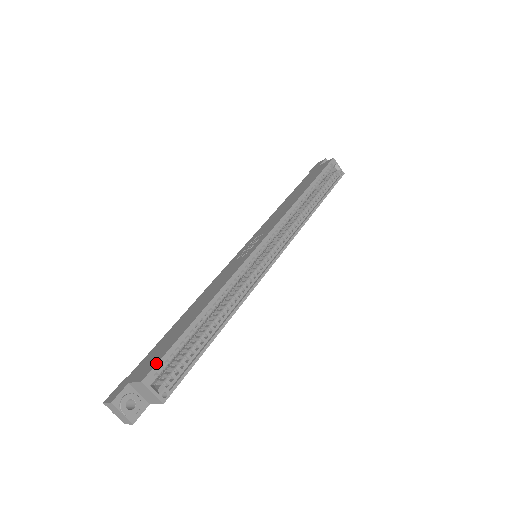
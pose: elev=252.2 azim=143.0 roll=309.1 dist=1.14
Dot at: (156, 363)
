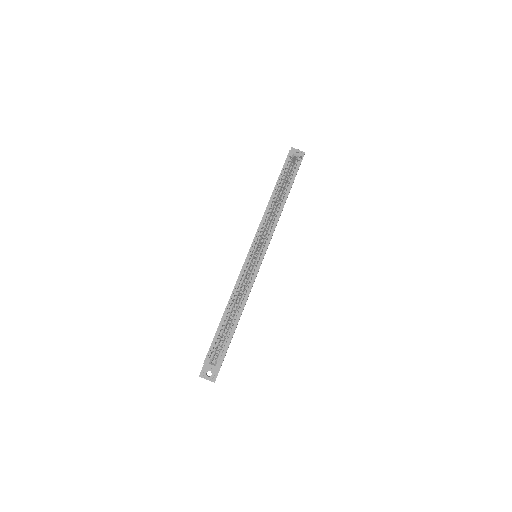
Dot at: (208, 351)
